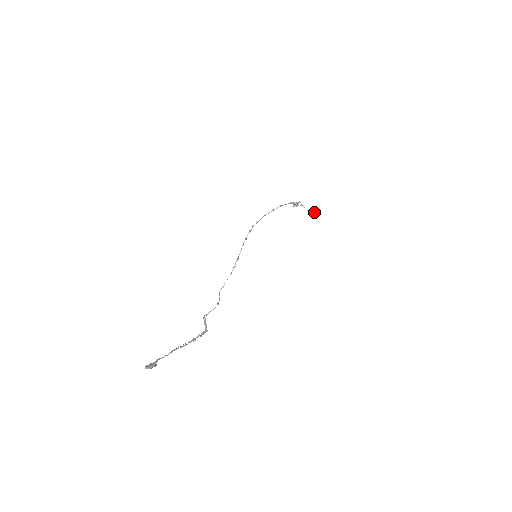
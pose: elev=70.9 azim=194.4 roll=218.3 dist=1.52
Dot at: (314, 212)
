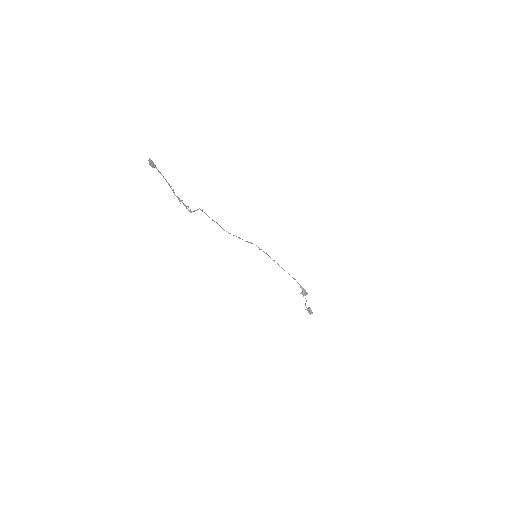
Dot at: (309, 308)
